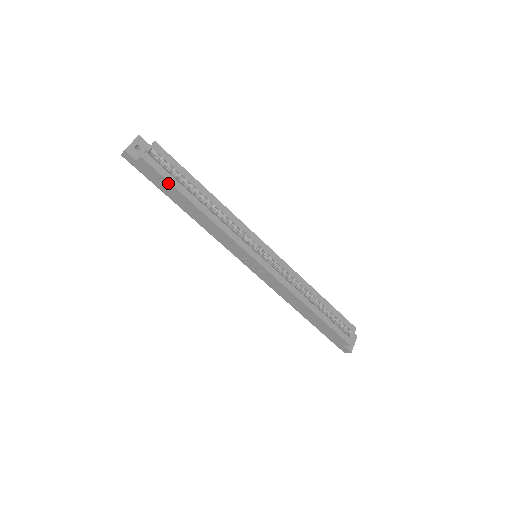
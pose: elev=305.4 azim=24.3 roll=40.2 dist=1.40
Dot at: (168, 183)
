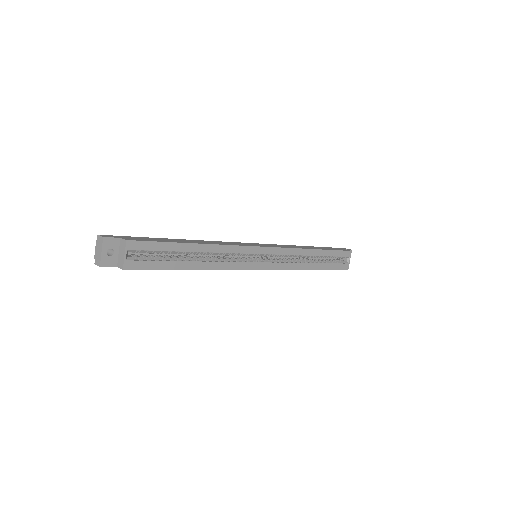
Dot at: (158, 269)
